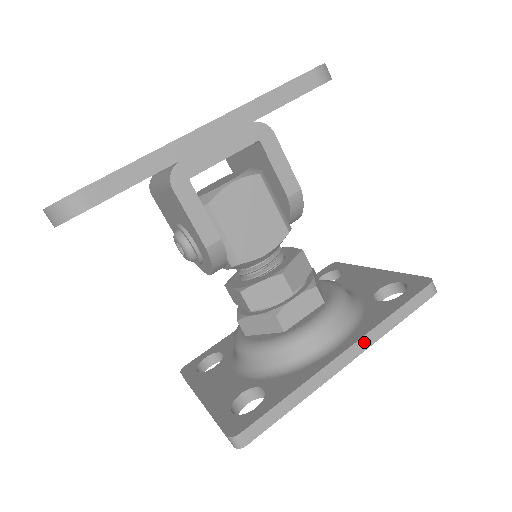
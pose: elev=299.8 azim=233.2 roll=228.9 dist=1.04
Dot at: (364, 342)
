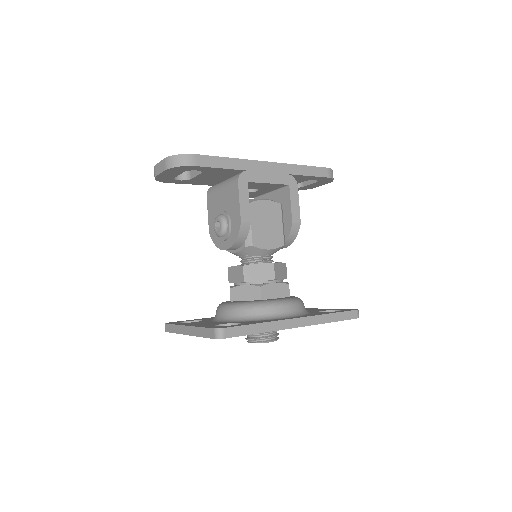
Dot at: (311, 320)
